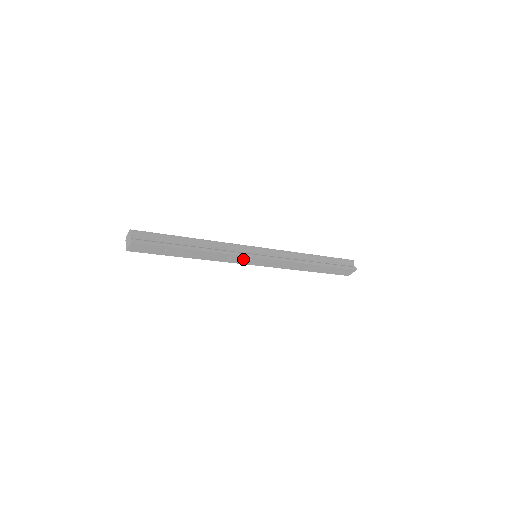
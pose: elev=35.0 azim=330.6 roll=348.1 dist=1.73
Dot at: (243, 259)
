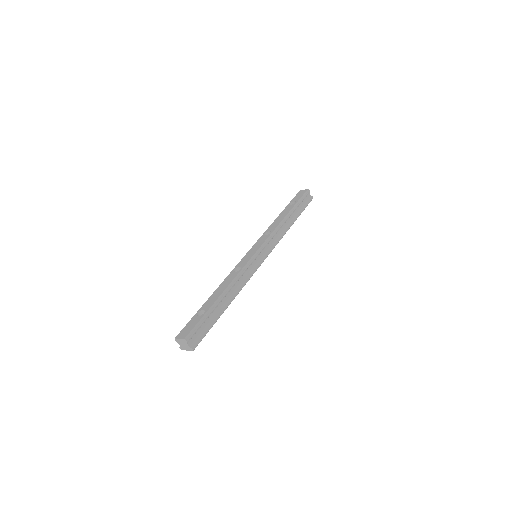
Dot at: occluded
